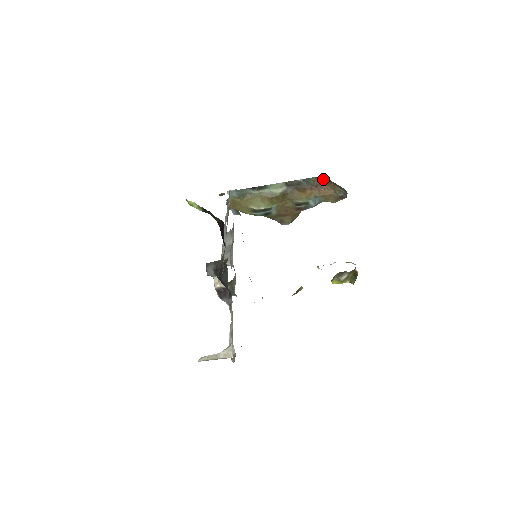
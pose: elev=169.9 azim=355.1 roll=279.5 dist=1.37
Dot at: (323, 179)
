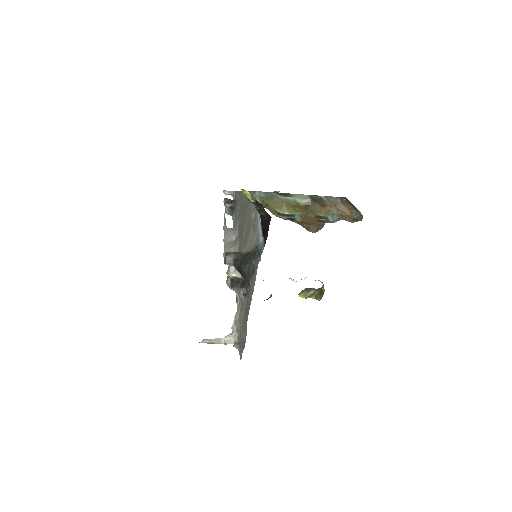
Dot at: (343, 200)
